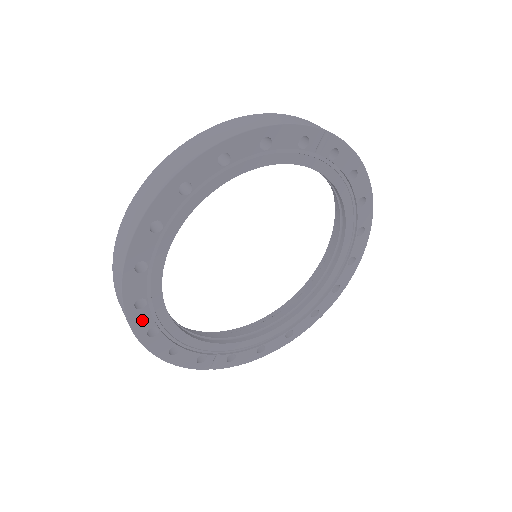
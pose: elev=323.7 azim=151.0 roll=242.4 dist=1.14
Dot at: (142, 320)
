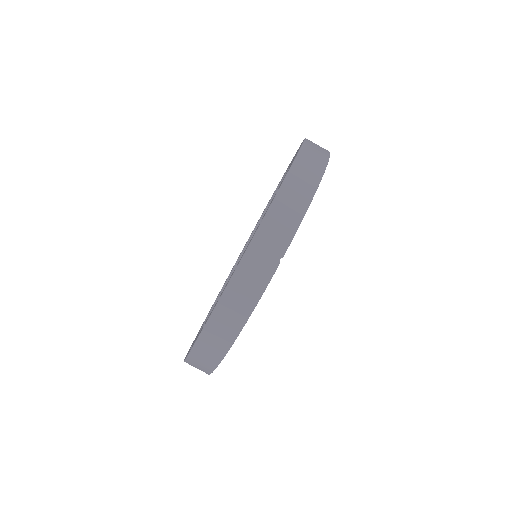
Dot at: occluded
